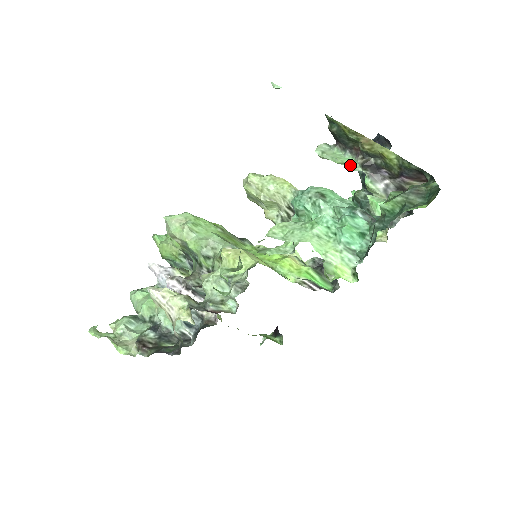
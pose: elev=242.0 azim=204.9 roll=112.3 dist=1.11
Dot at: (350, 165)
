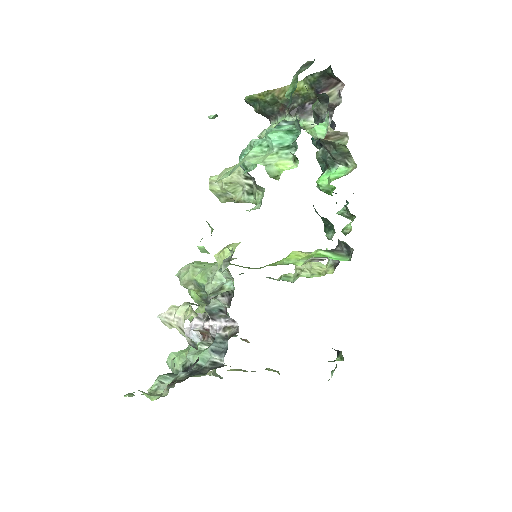
Dot at: occluded
